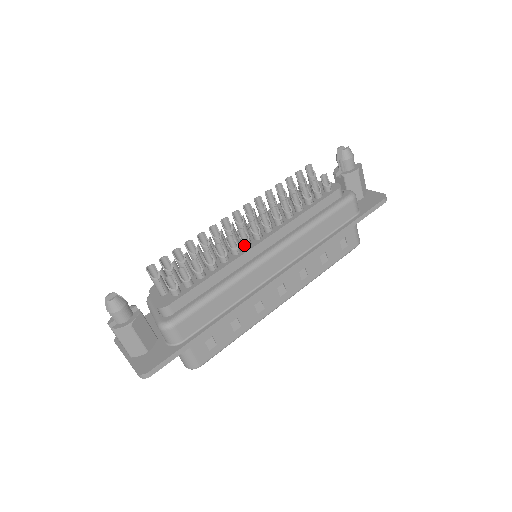
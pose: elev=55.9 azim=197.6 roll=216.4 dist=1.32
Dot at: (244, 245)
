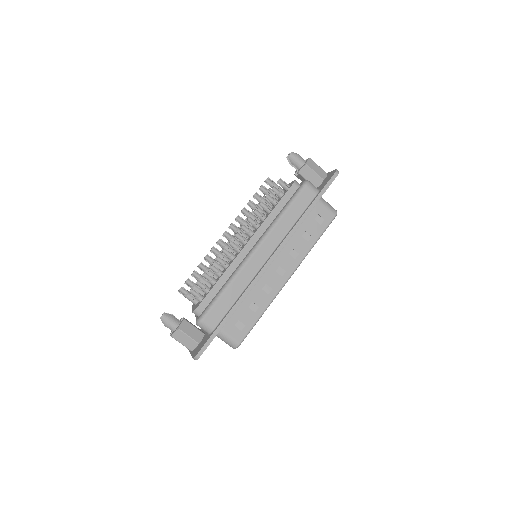
Dot at: (237, 251)
